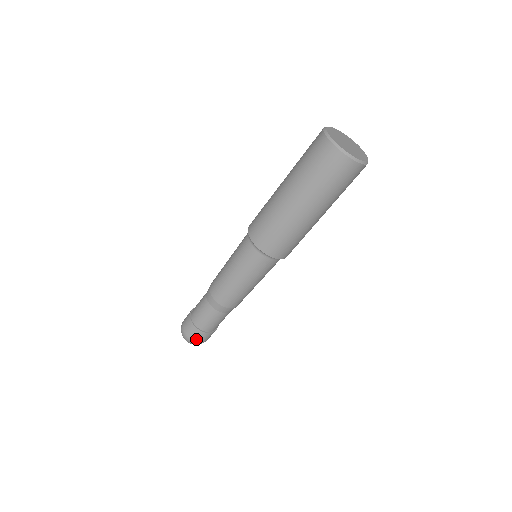
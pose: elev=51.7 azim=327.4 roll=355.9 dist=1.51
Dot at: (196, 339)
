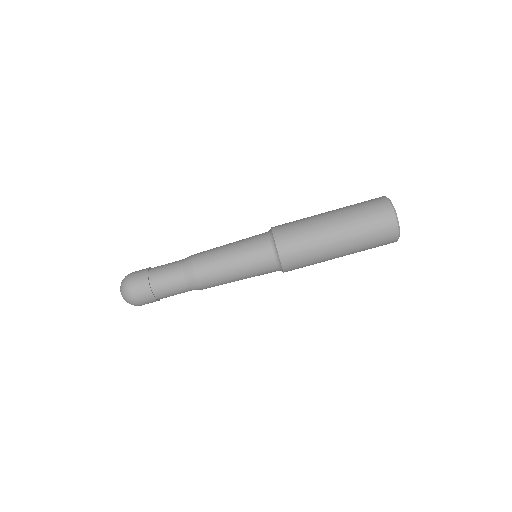
Dot at: (140, 300)
